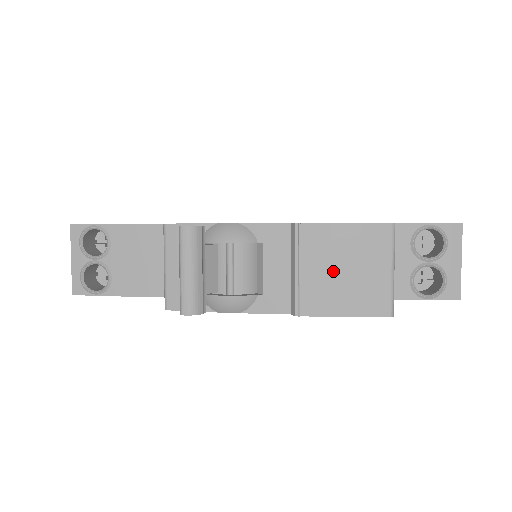
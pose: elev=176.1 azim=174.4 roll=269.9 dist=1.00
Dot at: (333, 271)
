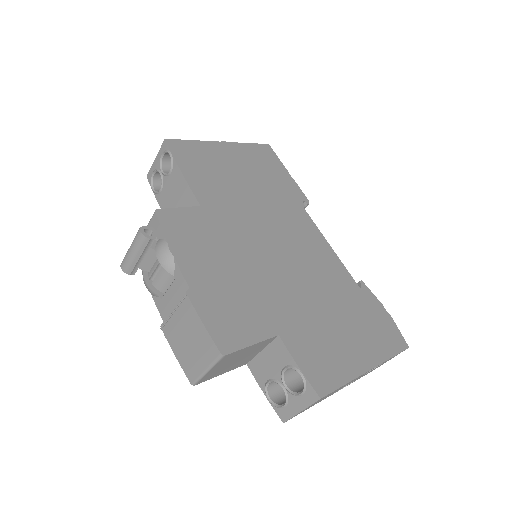
Dot at: (184, 333)
